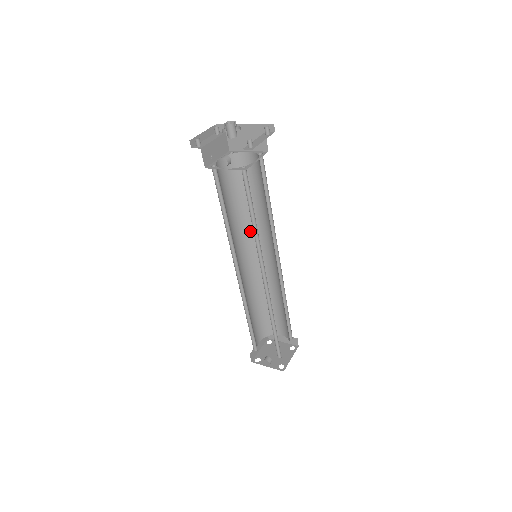
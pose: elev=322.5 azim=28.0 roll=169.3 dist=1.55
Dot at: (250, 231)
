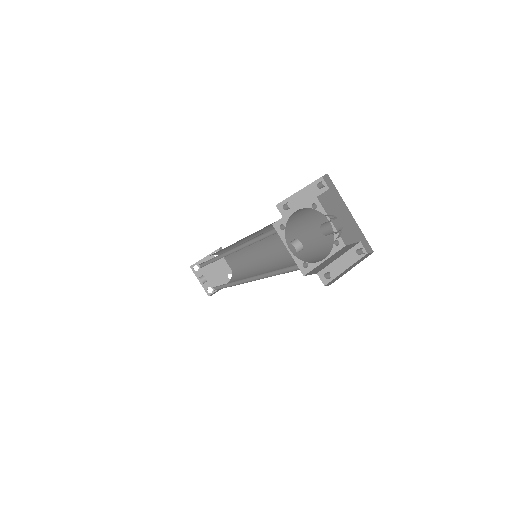
Dot at: occluded
